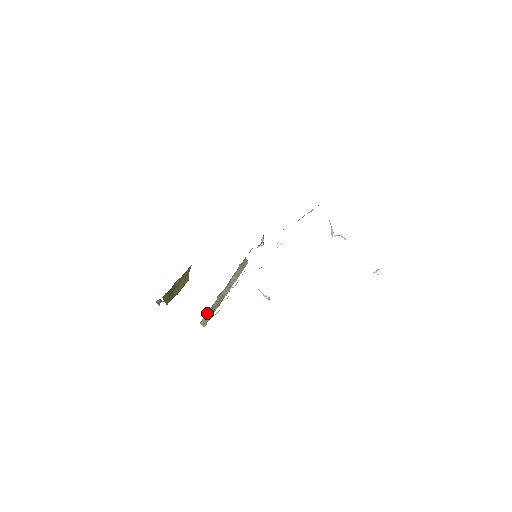
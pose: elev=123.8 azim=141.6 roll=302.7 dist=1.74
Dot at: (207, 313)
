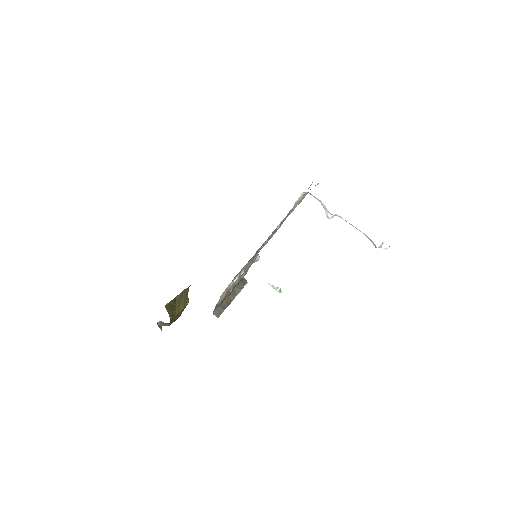
Dot at: (218, 308)
